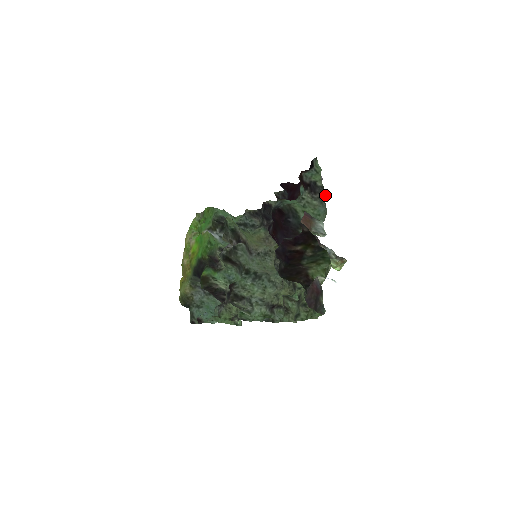
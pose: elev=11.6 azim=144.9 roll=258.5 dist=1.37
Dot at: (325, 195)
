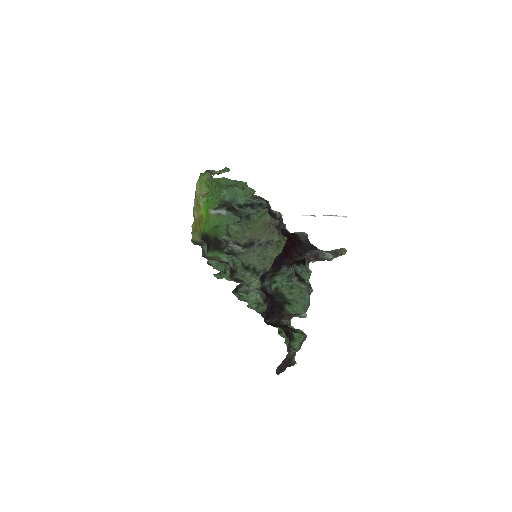
Dot at: (312, 289)
